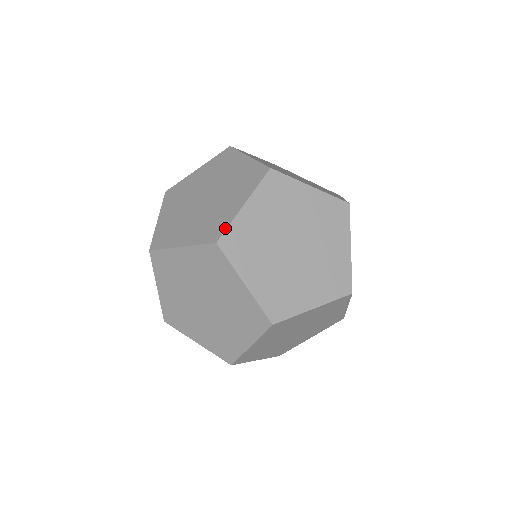
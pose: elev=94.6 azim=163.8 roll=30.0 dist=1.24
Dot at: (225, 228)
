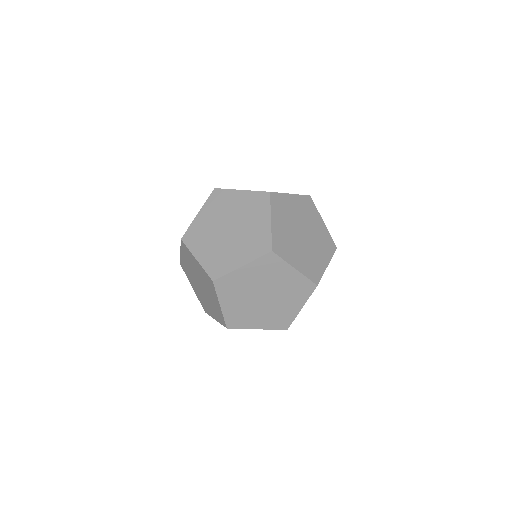
Dot at: (277, 192)
